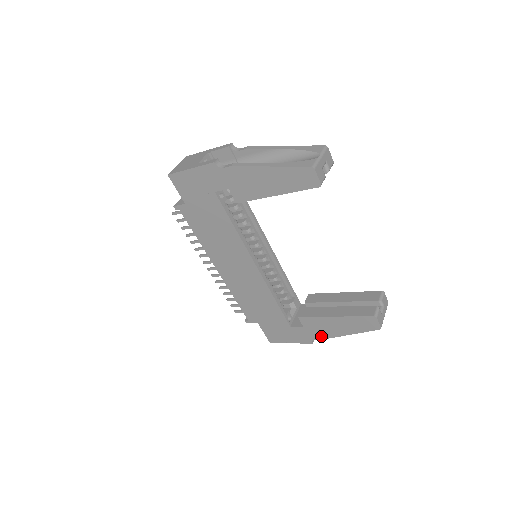
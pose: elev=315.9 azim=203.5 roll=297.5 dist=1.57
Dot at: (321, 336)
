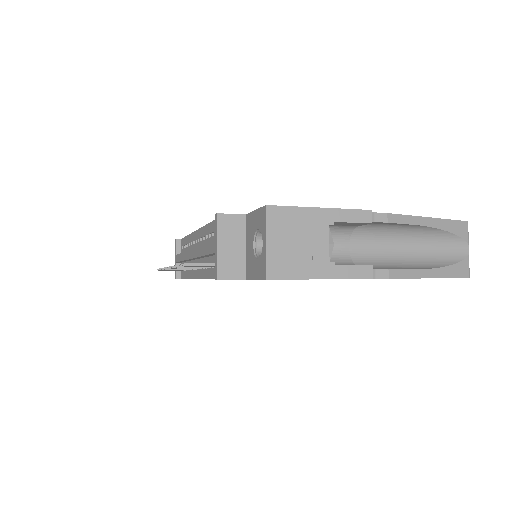
Dot at: occluded
